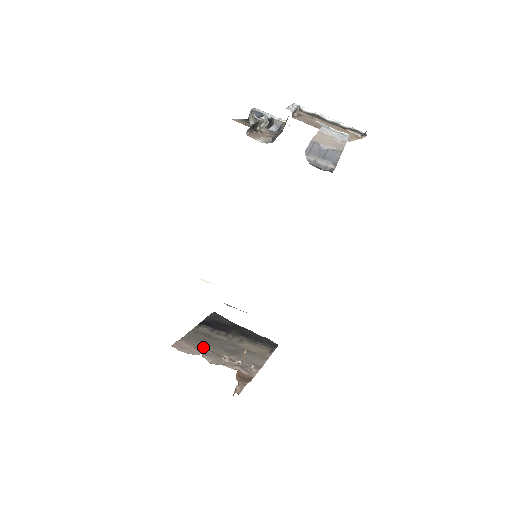
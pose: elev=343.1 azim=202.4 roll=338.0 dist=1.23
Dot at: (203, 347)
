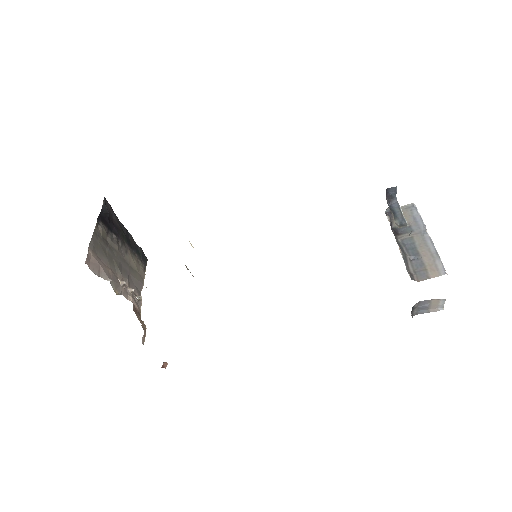
Dot at: (106, 263)
